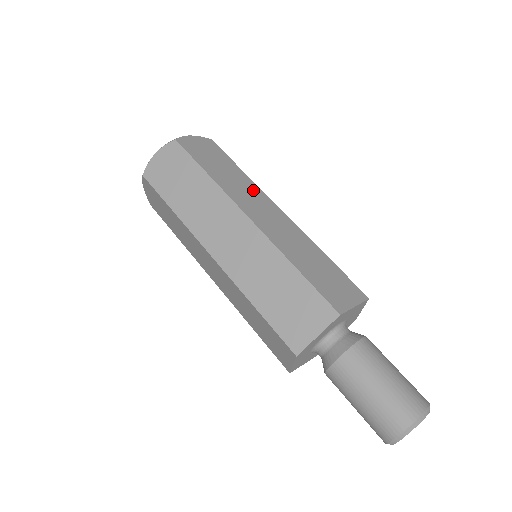
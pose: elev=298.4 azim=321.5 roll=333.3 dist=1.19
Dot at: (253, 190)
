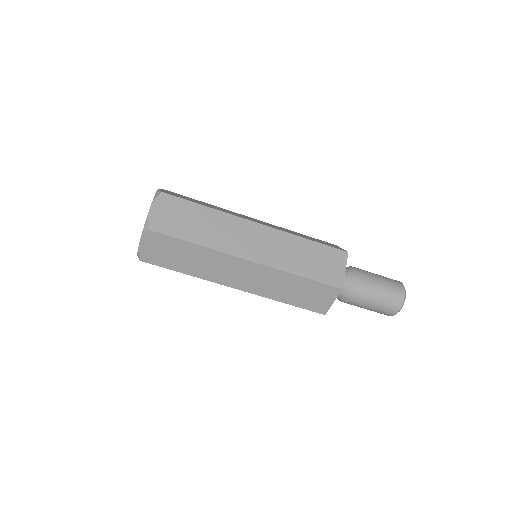
Dot at: (219, 260)
